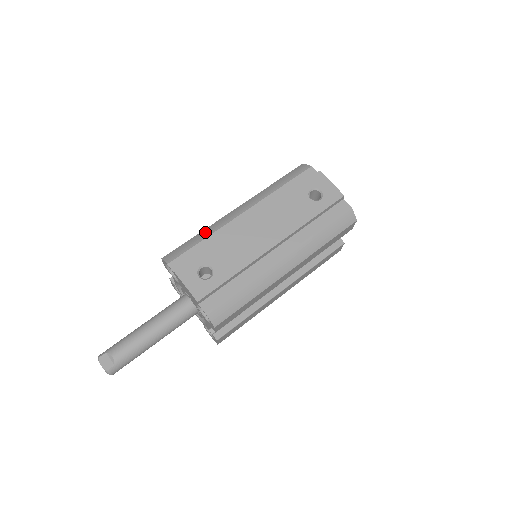
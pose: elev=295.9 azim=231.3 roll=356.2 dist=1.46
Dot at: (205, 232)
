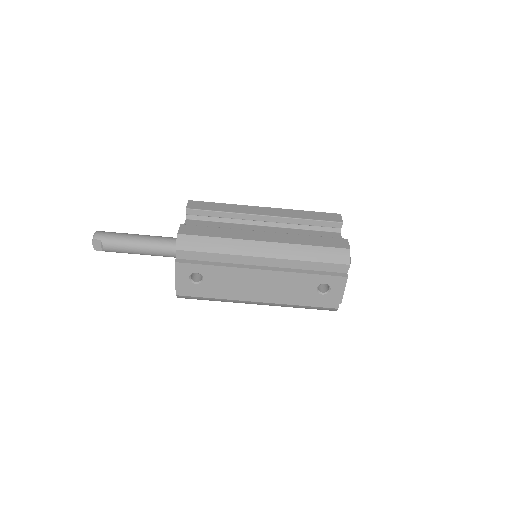
Dot at: (224, 245)
